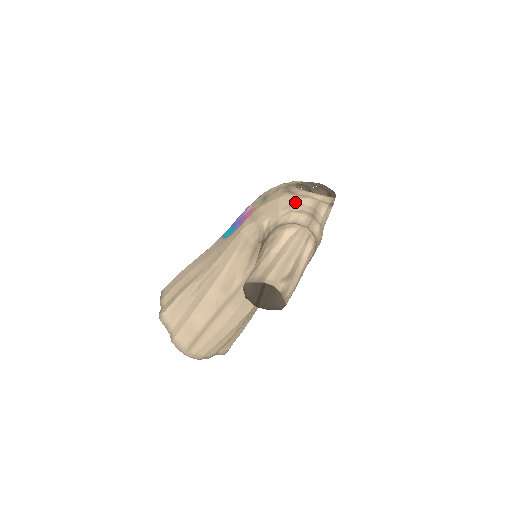
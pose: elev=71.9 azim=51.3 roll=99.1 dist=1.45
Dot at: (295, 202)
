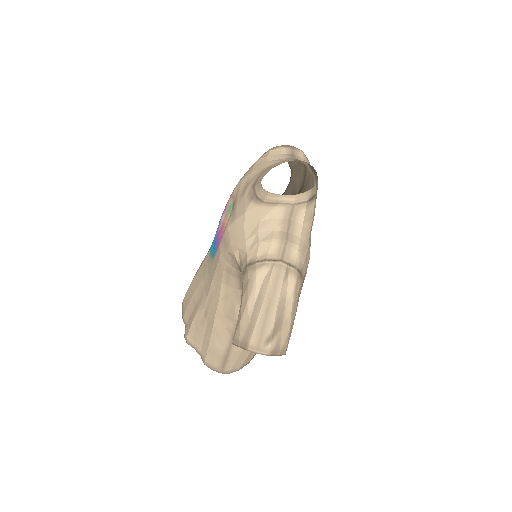
Dot at: (262, 219)
